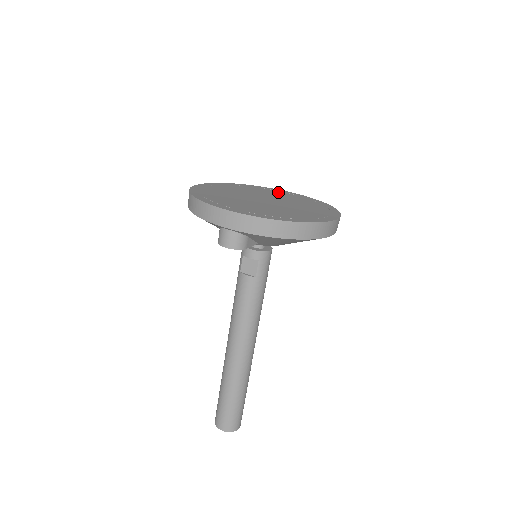
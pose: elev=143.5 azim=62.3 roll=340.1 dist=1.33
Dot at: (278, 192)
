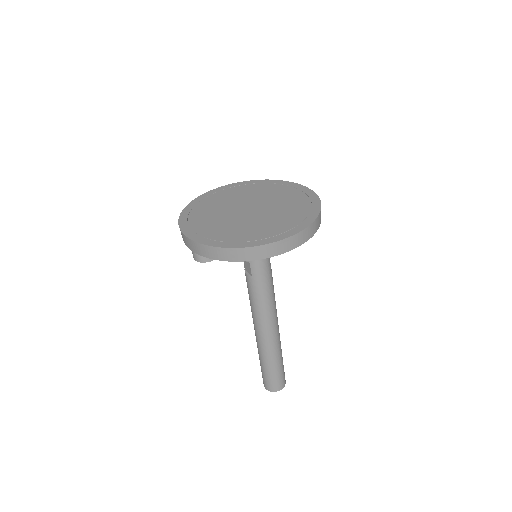
Dot at: (289, 190)
